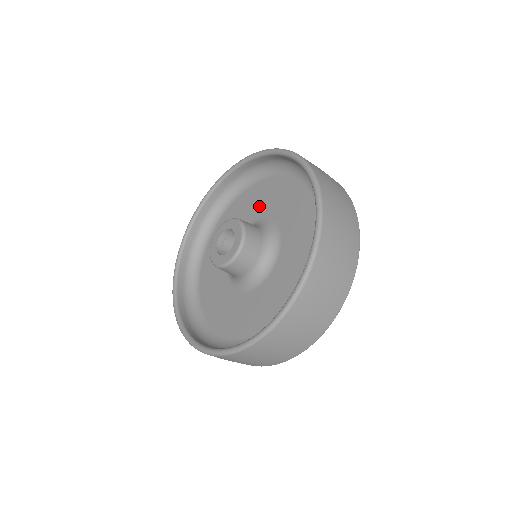
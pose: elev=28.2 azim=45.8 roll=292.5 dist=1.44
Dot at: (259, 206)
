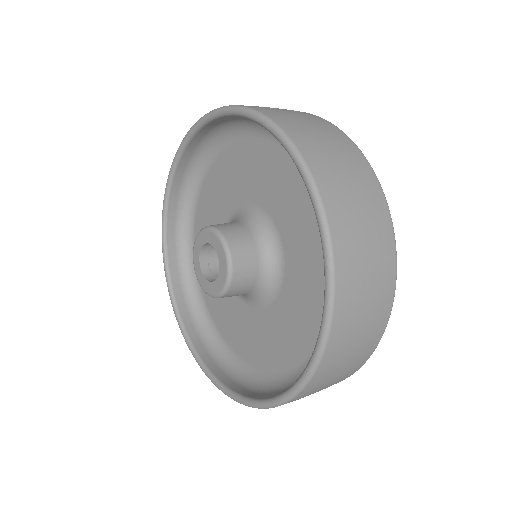
Dot at: (247, 183)
